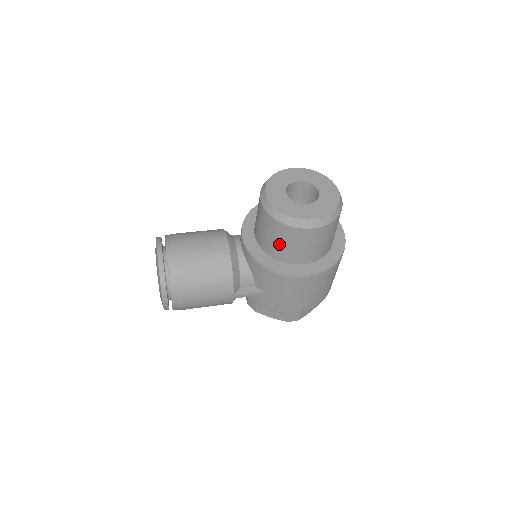
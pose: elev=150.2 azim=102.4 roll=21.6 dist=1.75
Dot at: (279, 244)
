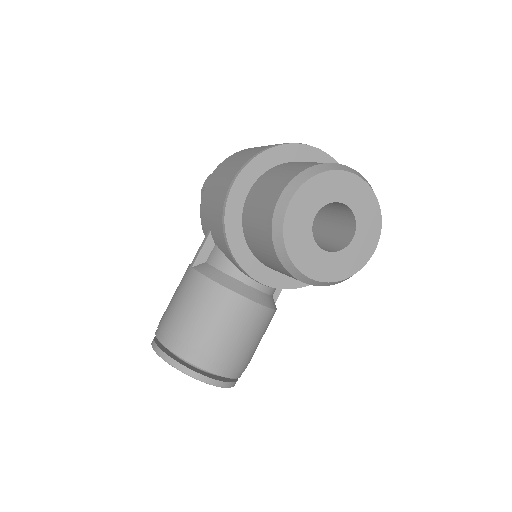
Dot at: occluded
